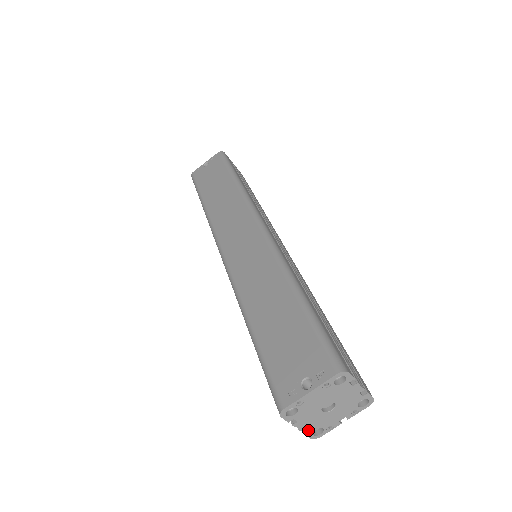
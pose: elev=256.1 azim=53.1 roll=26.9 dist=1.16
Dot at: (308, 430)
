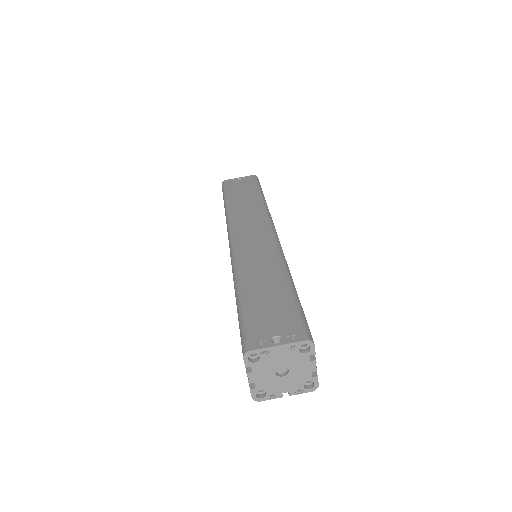
Dot at: (254, 387)
